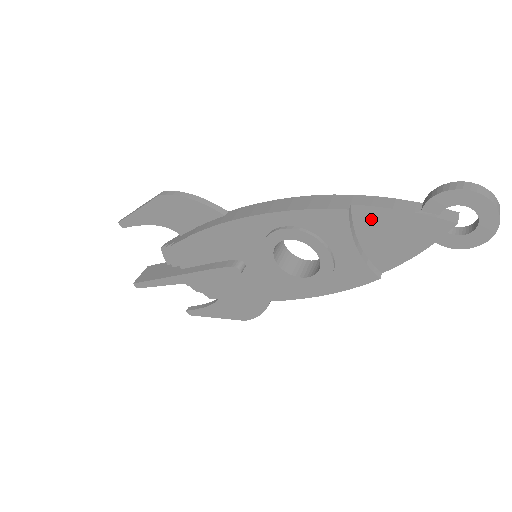
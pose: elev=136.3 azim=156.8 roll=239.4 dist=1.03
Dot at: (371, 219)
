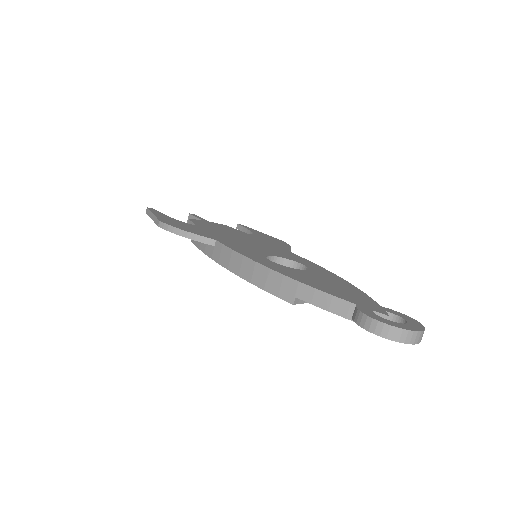
Dot at: occluded
